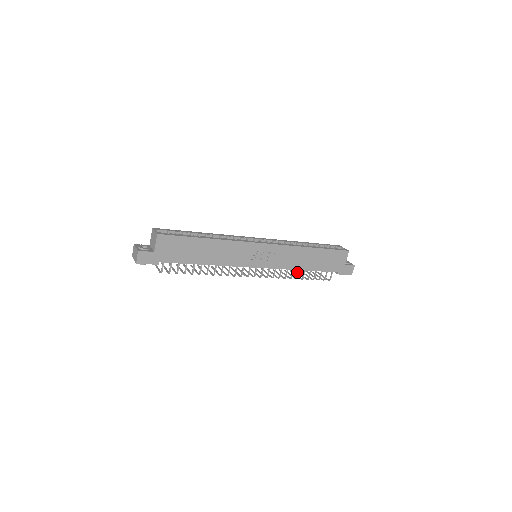
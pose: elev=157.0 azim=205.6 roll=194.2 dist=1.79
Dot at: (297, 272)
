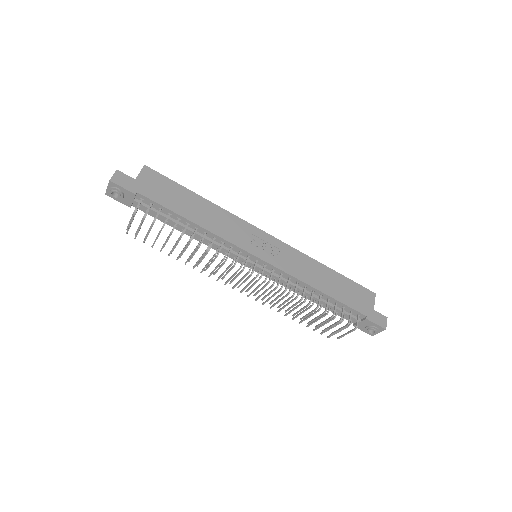
Dot at: (310, 321)
